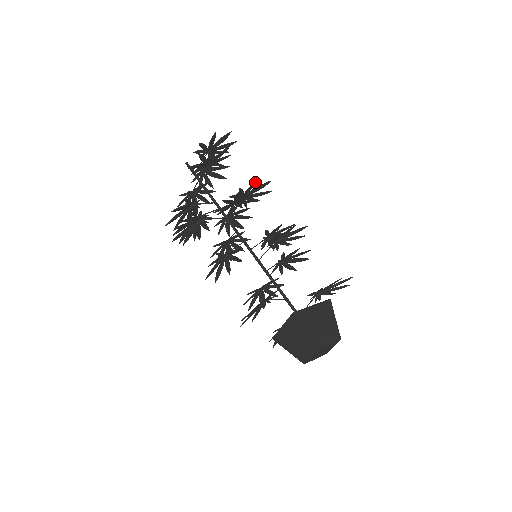
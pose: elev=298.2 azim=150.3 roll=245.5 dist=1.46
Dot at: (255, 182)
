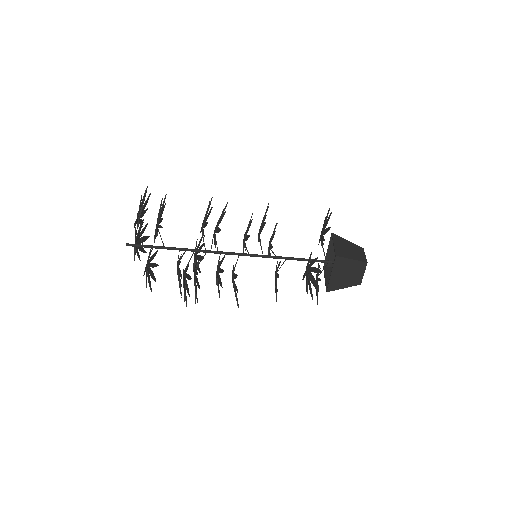
Dot at: (208, 205)
